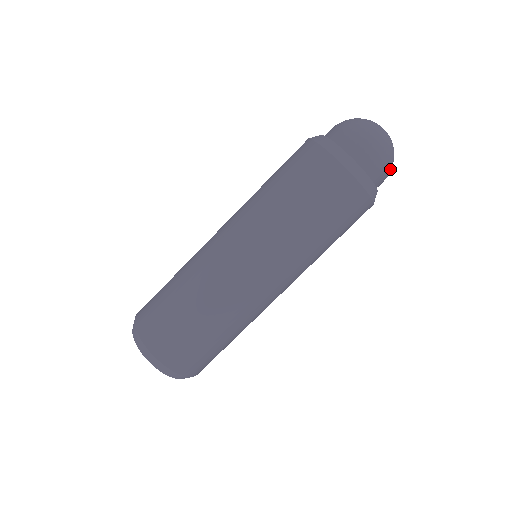
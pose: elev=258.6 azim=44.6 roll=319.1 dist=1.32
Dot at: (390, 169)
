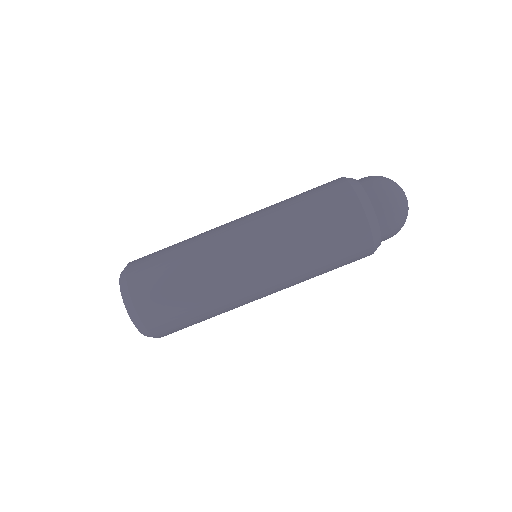
Dot at: occluded
